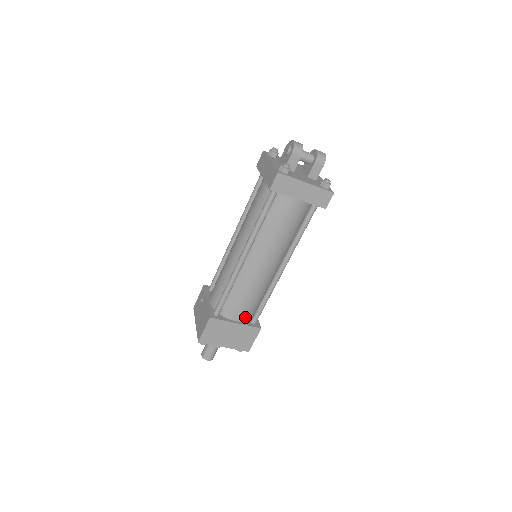
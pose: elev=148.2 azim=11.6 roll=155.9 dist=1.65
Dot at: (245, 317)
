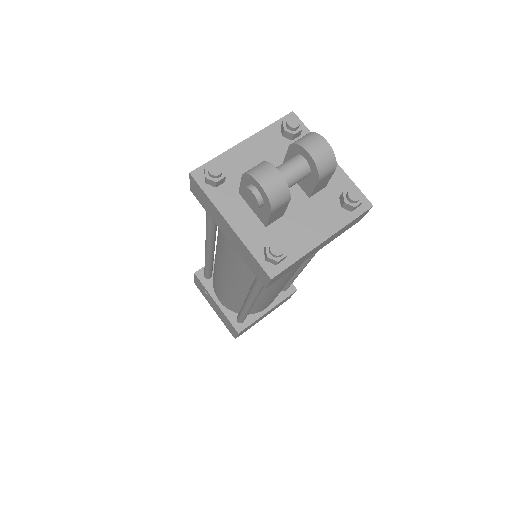
Dot at: occluded
